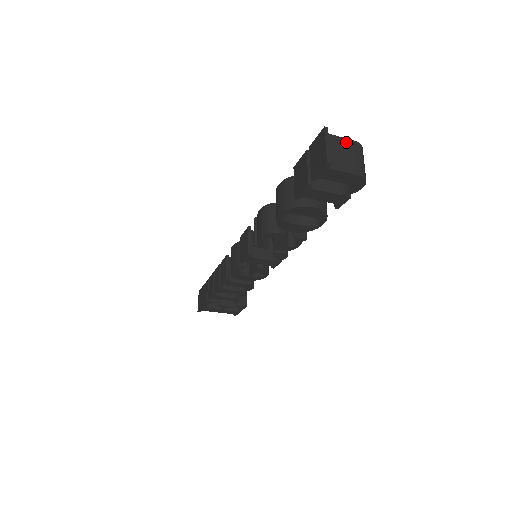
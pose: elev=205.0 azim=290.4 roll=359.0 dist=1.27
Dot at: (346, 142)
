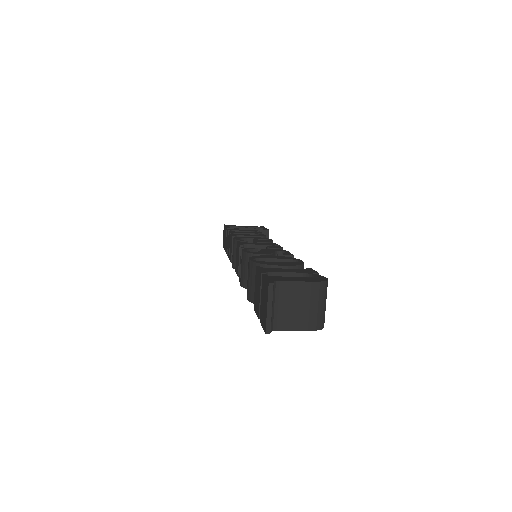
Dot at: (301, 287)
